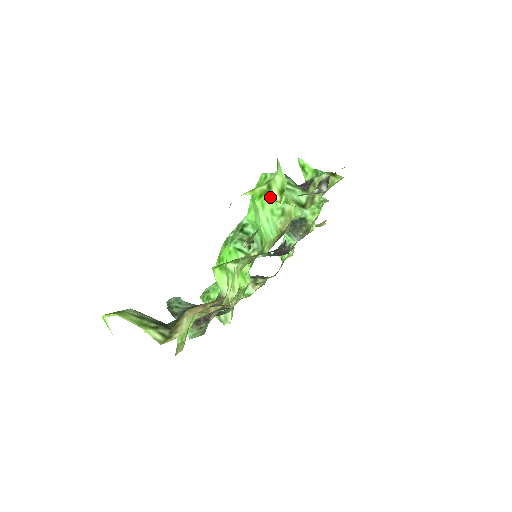
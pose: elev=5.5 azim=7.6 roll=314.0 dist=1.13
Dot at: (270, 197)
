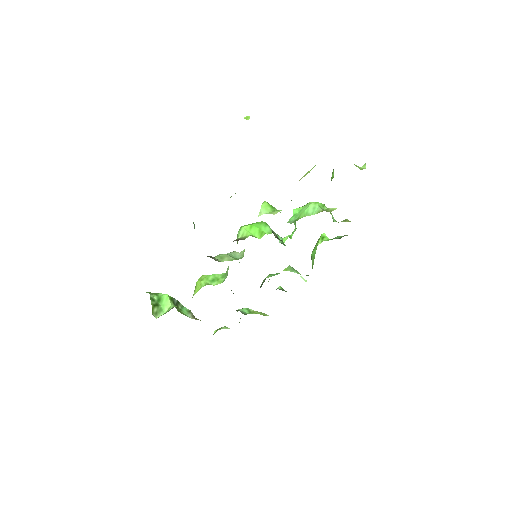
Dot at: occluded
